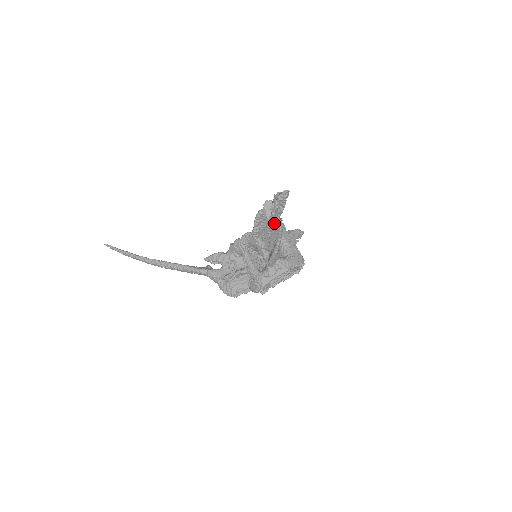
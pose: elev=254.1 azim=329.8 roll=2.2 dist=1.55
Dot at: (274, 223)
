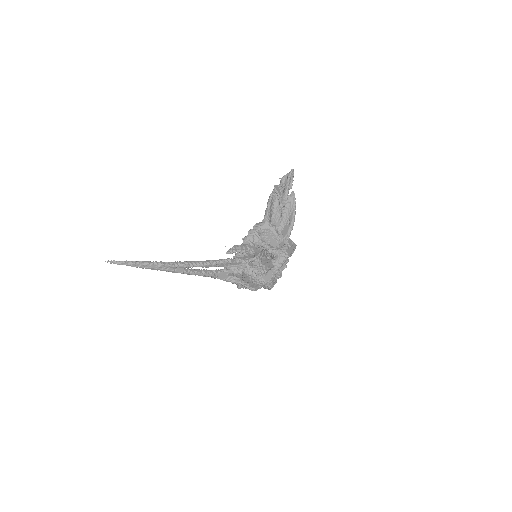
Dot at: (289, 195)
